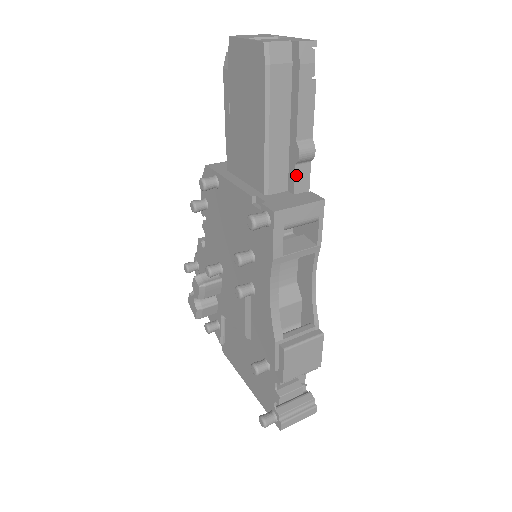
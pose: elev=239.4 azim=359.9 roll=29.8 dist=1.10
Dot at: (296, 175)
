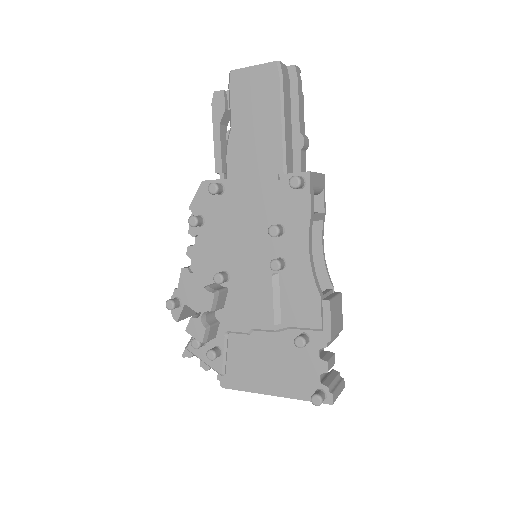
Dot at: (301, 159)
